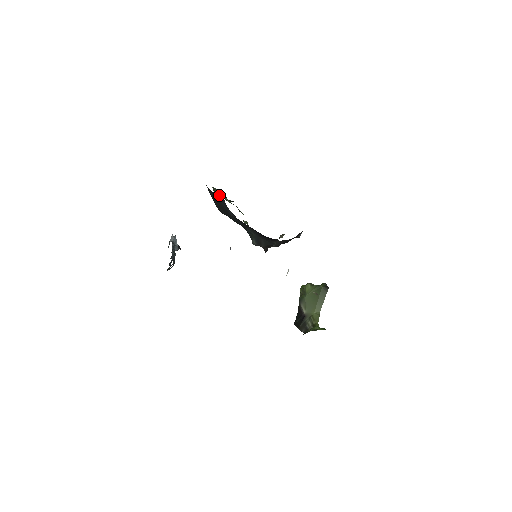
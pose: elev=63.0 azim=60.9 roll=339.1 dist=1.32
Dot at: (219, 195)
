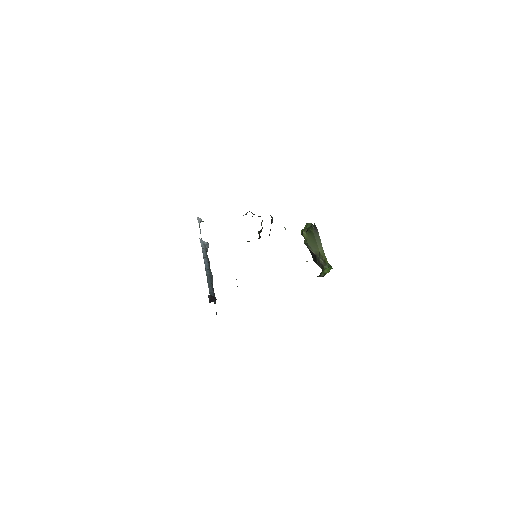
Dot at: occluded
